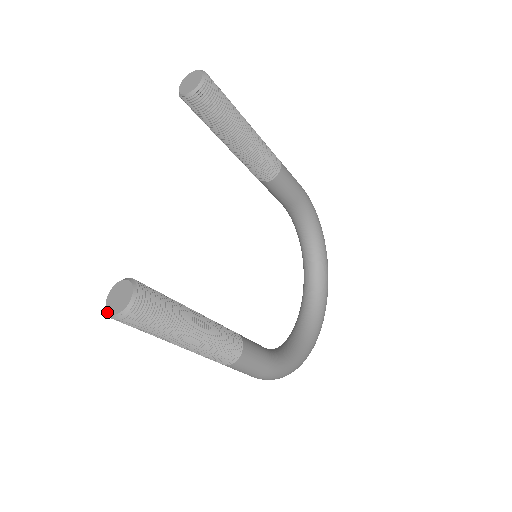
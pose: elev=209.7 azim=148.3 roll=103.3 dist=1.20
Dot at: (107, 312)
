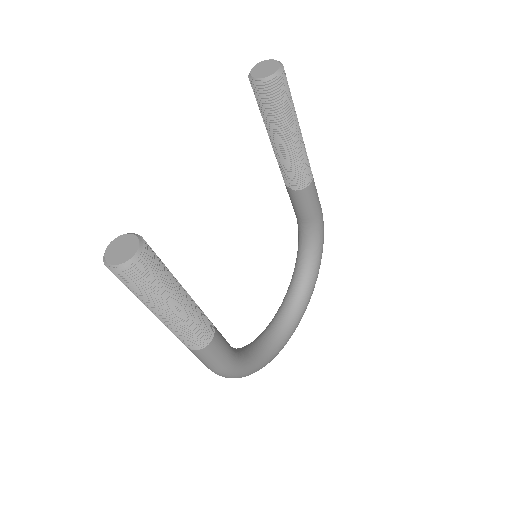
Dot at: (104, 259)
